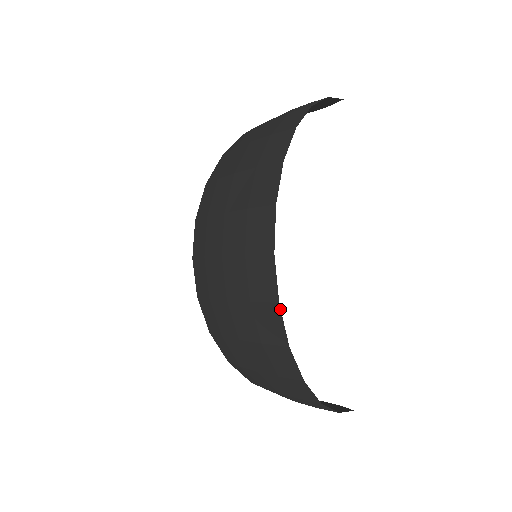
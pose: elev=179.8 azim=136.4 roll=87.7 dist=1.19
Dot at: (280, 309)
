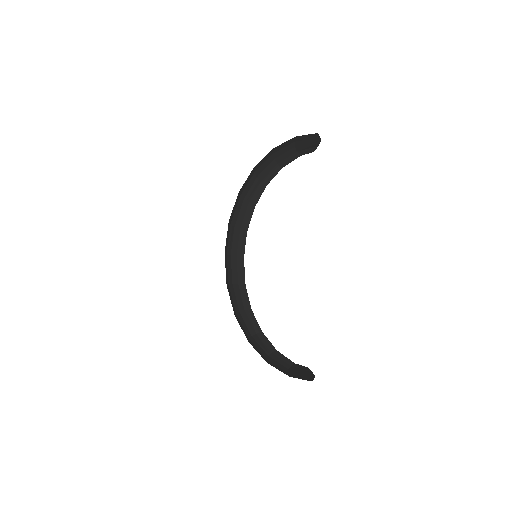
Dot at: occluded
